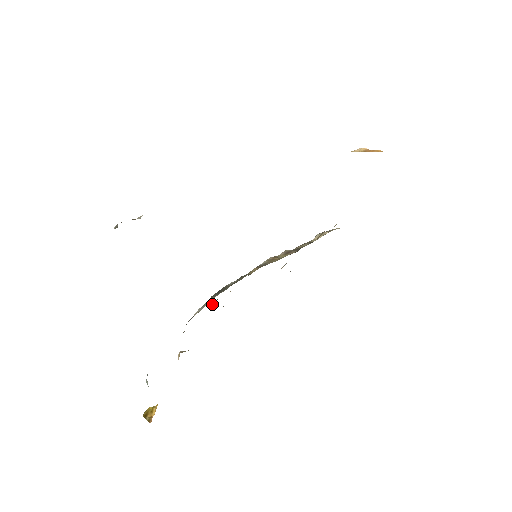
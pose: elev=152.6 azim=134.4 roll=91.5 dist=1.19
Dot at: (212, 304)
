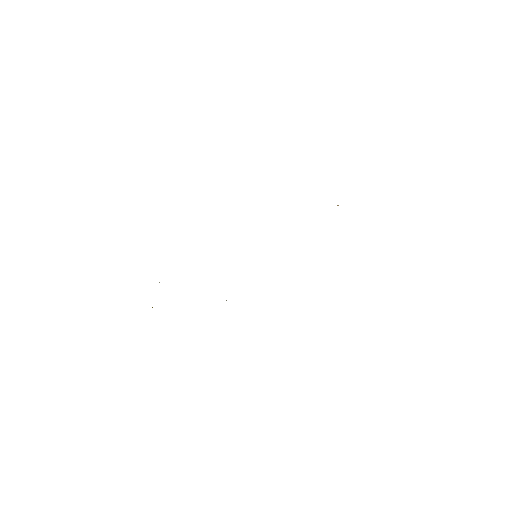
Dot at: occluded
